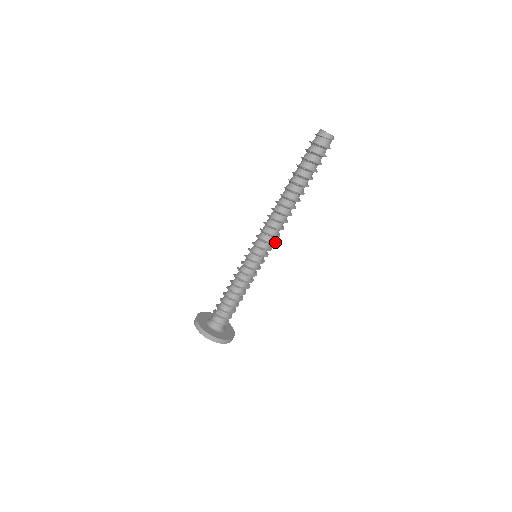
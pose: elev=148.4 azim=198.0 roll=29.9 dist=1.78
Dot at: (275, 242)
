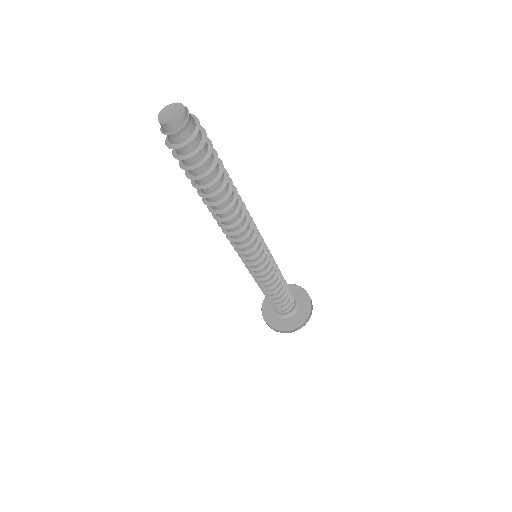
Dot at: (259, 238)
